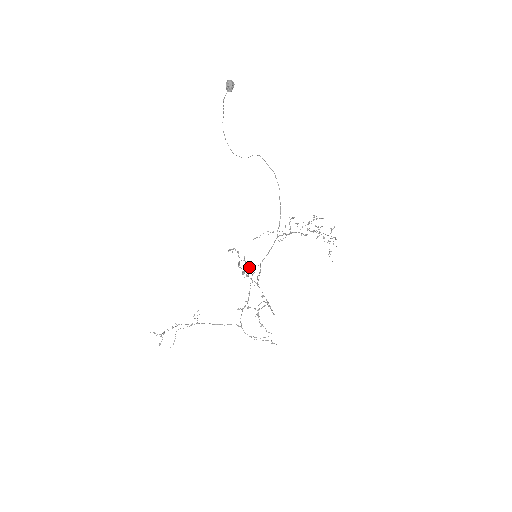
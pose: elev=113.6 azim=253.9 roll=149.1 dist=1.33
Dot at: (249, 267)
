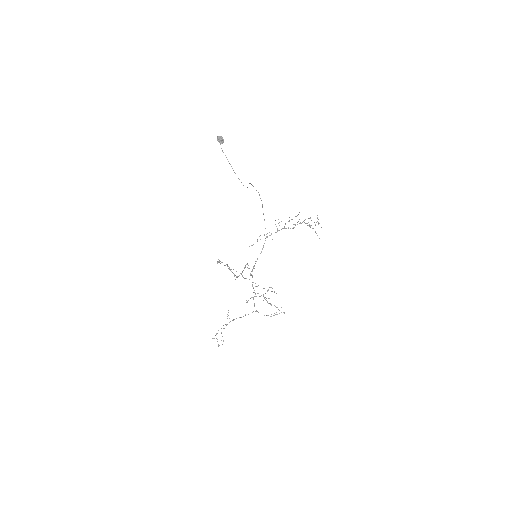
Dot at: occluded
